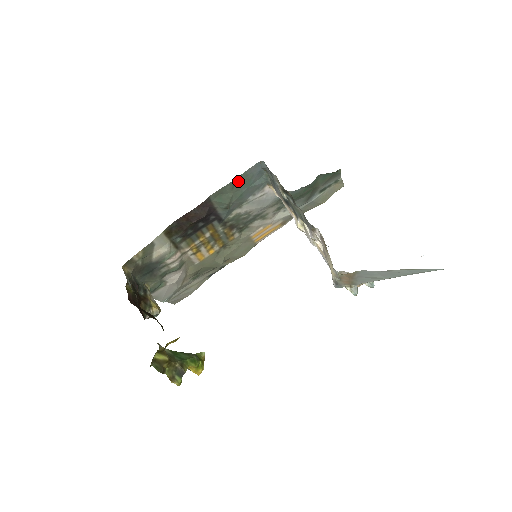
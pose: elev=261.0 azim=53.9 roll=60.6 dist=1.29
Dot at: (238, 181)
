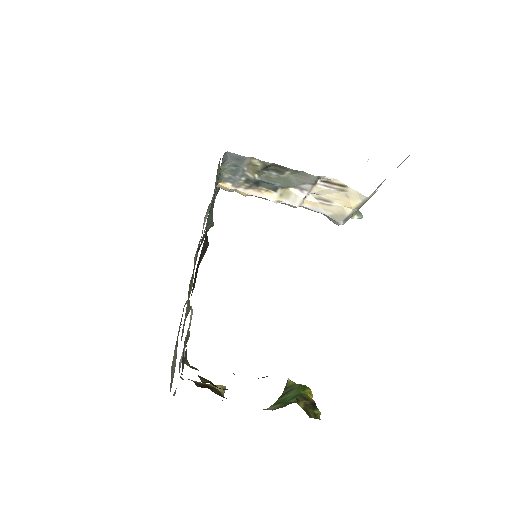
Dot at: (216, 187)
